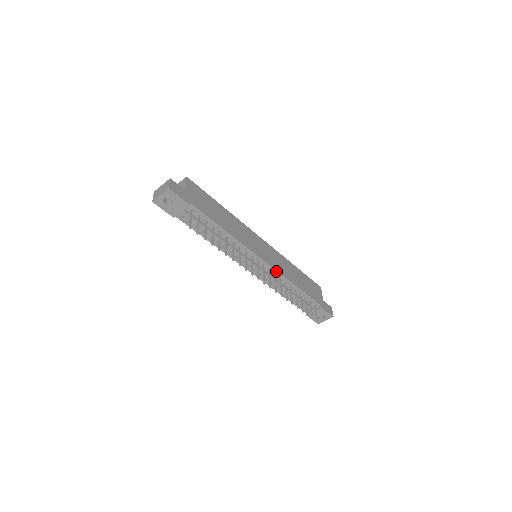
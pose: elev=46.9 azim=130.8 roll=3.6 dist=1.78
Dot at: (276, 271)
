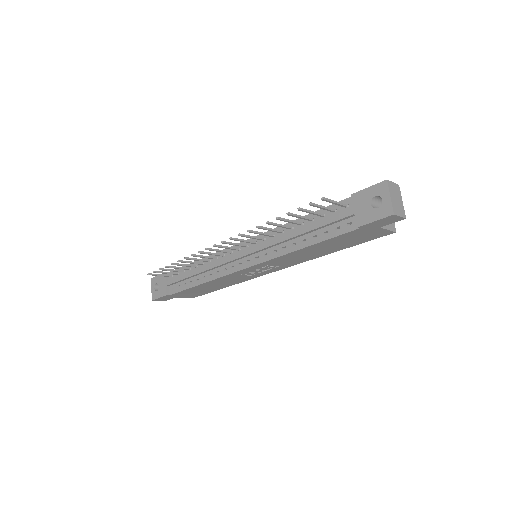
Dot at: (262, 235)
